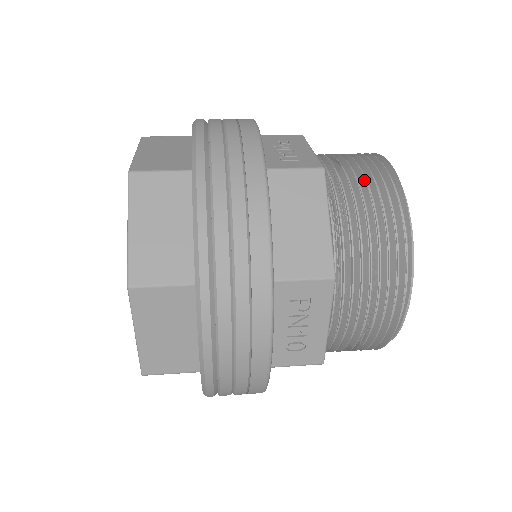
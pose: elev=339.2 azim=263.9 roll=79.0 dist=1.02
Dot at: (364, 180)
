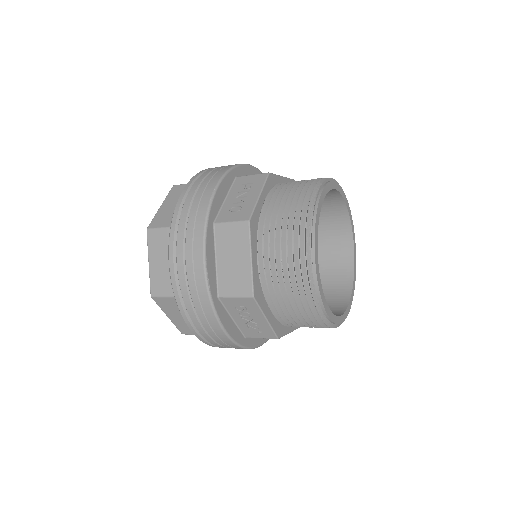
Dot at: occluded
